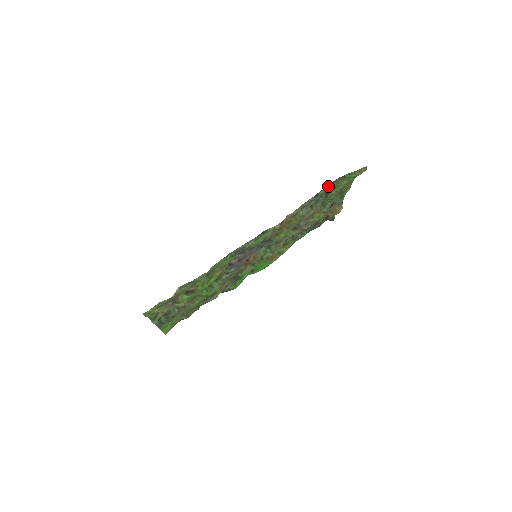
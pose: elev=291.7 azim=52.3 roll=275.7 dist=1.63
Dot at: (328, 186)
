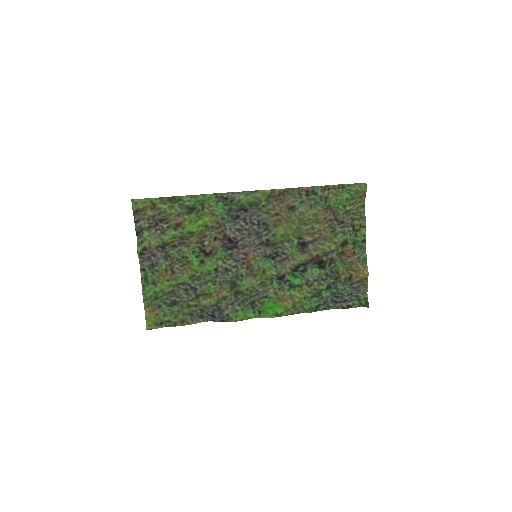
Dot at: (327, 191)
